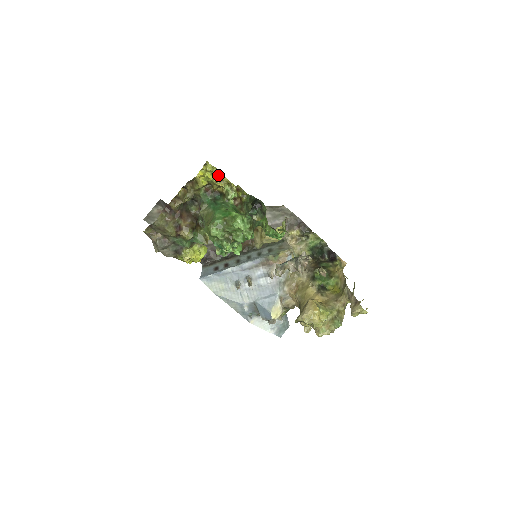
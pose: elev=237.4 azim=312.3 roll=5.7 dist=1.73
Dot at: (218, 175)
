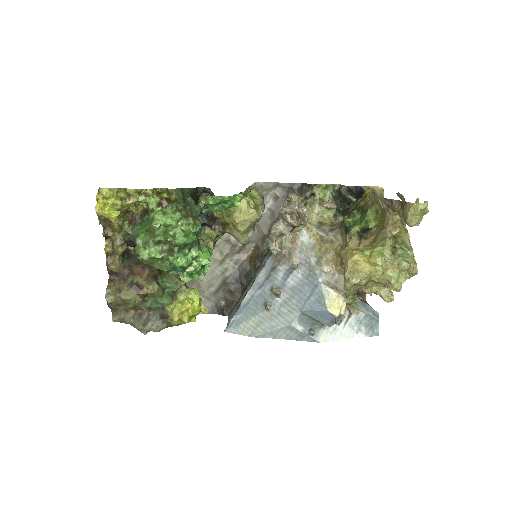
Dot at: (123, 193)
